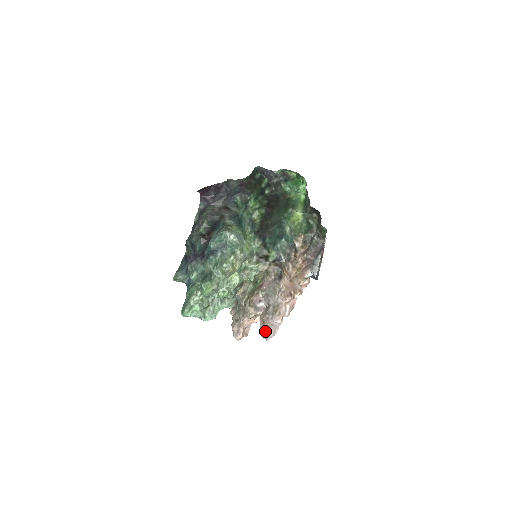
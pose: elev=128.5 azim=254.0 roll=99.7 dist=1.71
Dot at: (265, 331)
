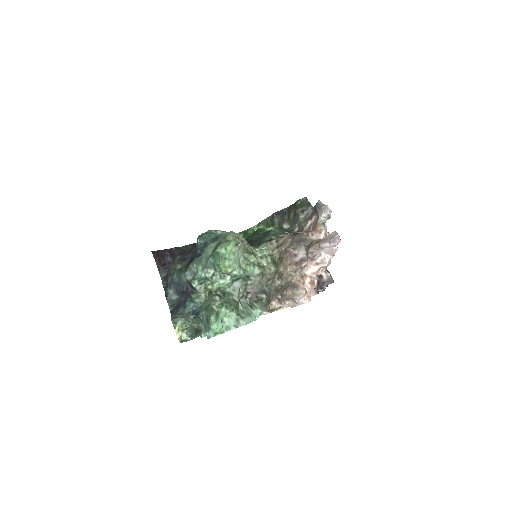
Dot at: (327, 241)
